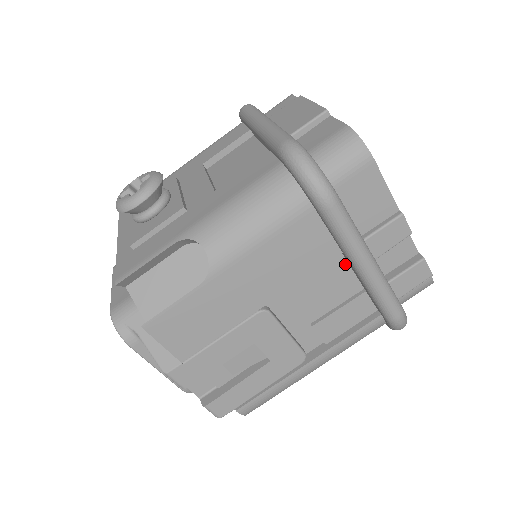
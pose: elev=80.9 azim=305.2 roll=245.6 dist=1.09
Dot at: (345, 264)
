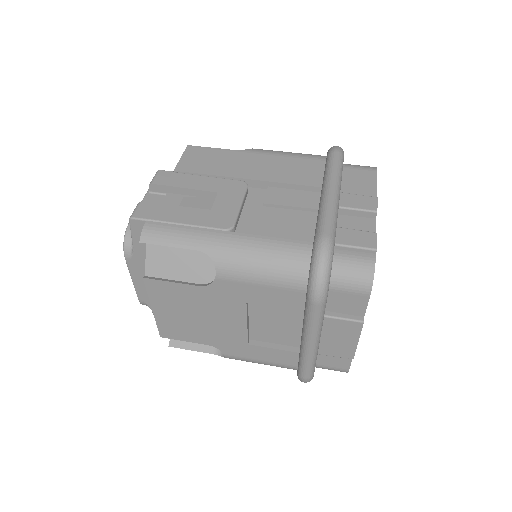
Dot at: (317, 202)
